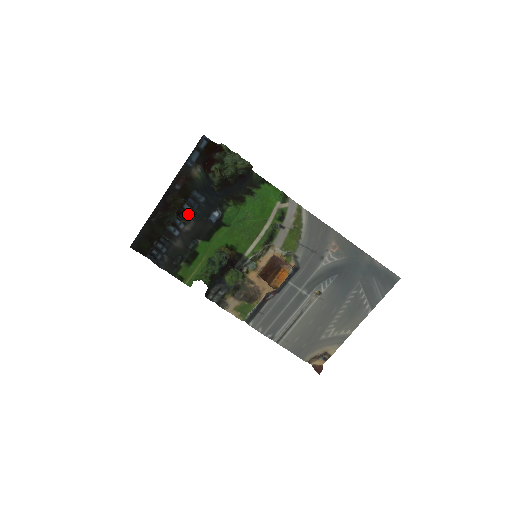
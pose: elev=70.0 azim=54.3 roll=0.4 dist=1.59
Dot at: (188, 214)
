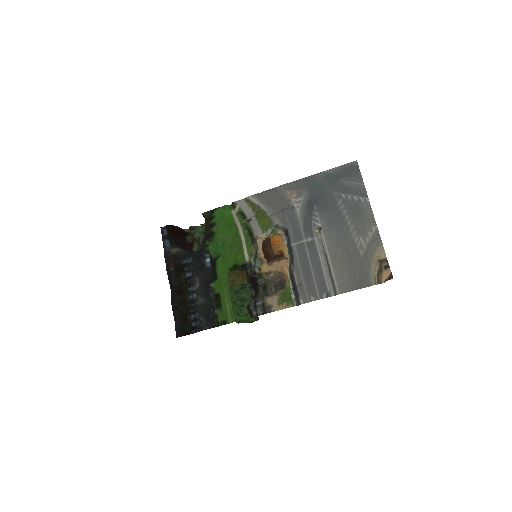
Dot at: (190, 276)
